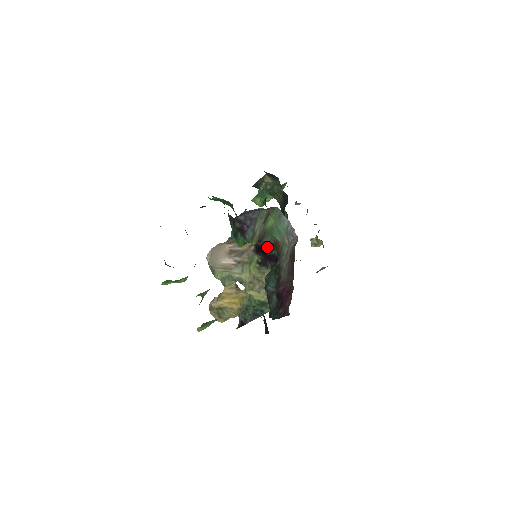
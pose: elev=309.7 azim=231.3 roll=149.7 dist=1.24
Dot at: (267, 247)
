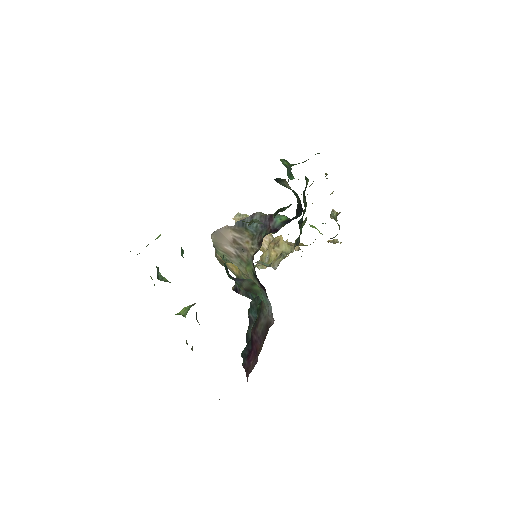
Dot at: occluded
